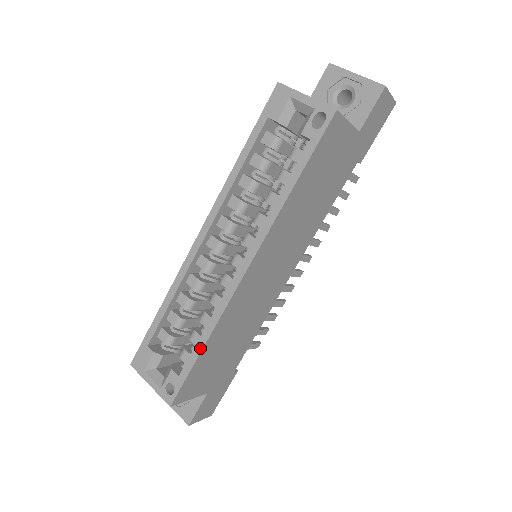
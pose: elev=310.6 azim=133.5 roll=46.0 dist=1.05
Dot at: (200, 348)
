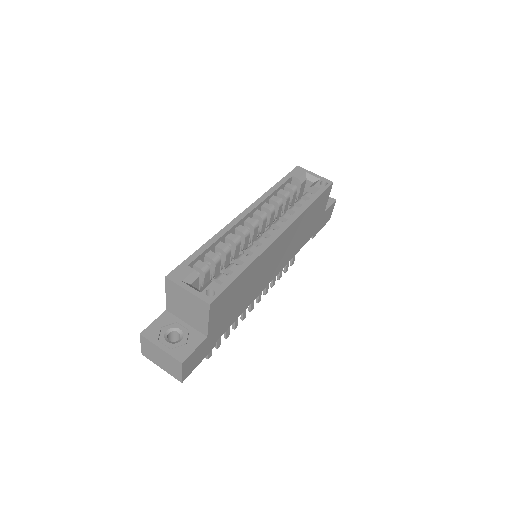
Dot at: (243, 269)
